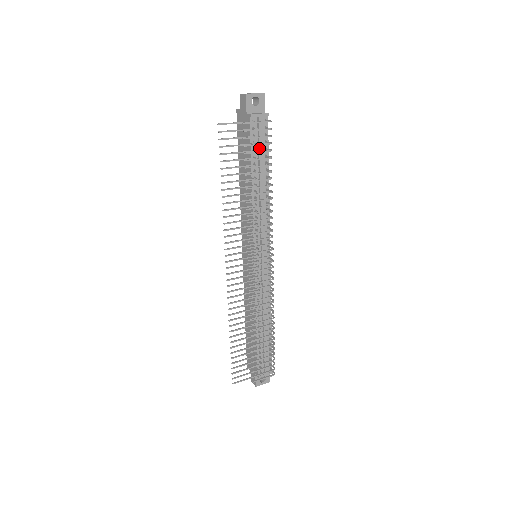
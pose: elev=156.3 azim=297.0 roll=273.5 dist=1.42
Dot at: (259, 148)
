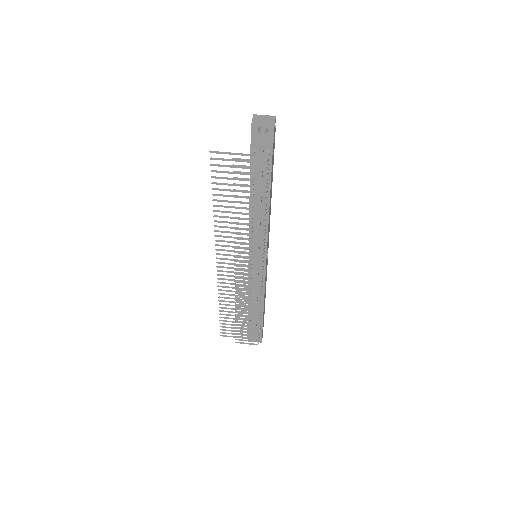
Dot at: (258, 177)
